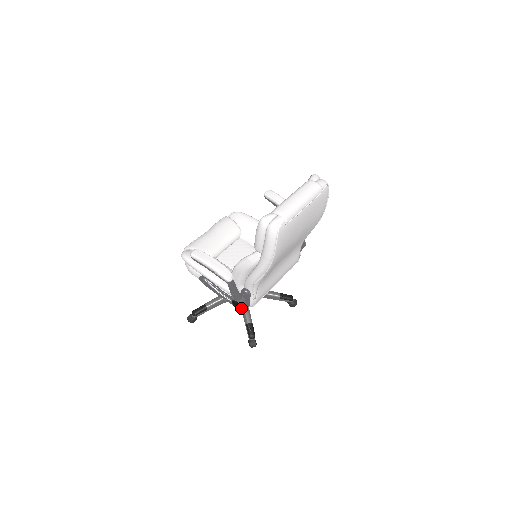
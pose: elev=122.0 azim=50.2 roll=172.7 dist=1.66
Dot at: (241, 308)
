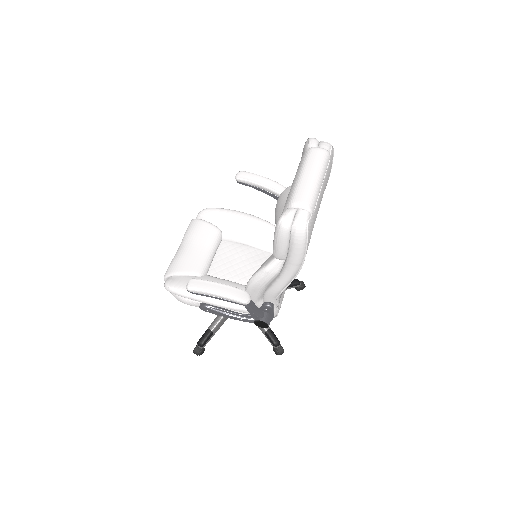
Dot at: (268, 326)
